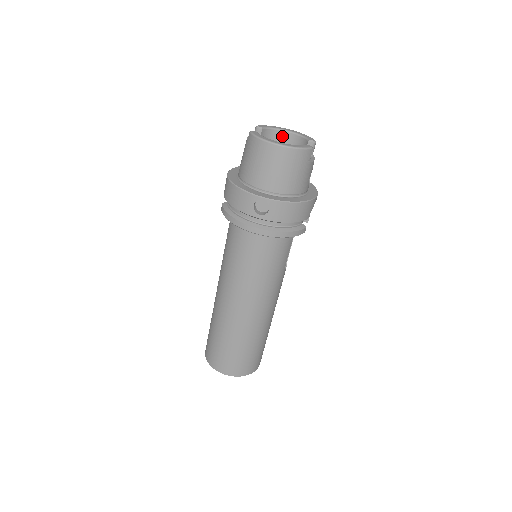
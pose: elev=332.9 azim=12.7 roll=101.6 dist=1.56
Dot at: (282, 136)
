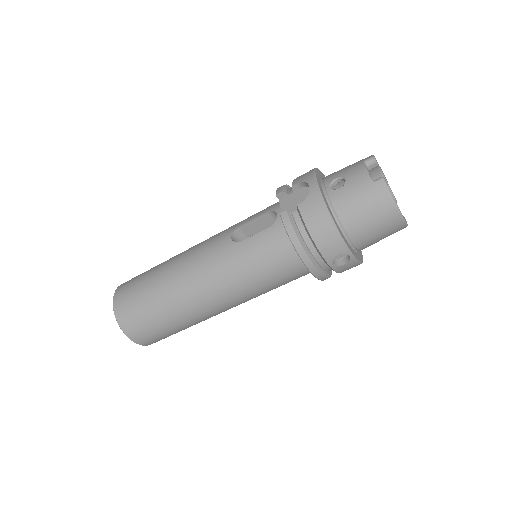
Dot at: (374, 172)
